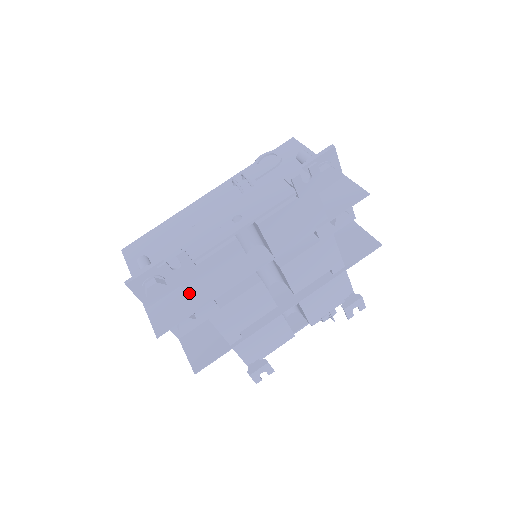
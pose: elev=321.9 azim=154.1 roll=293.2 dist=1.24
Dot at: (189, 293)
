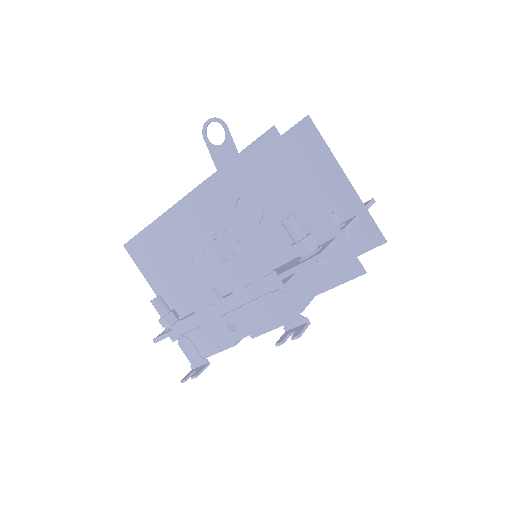
Dot at: occluded
